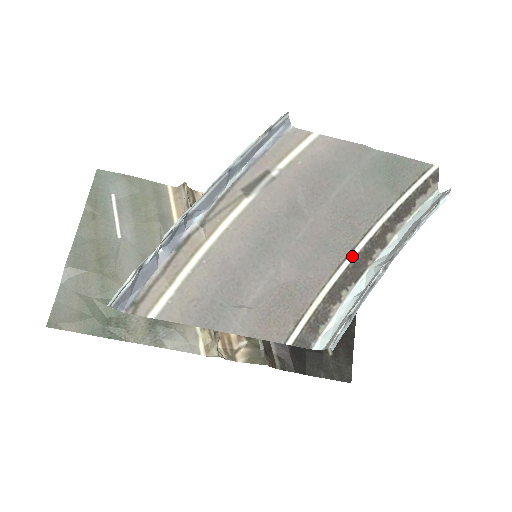
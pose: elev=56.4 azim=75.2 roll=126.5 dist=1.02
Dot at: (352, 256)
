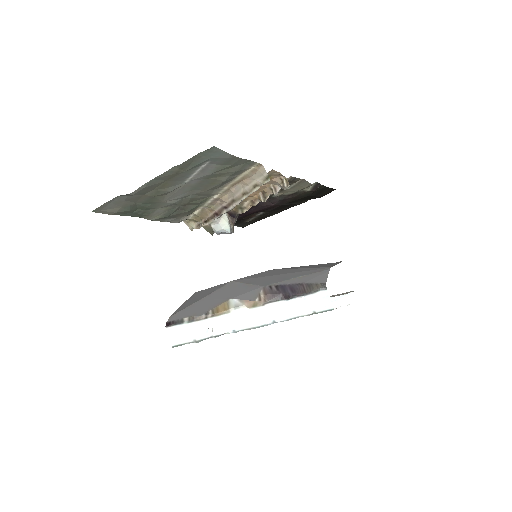
Dot at: occluded
